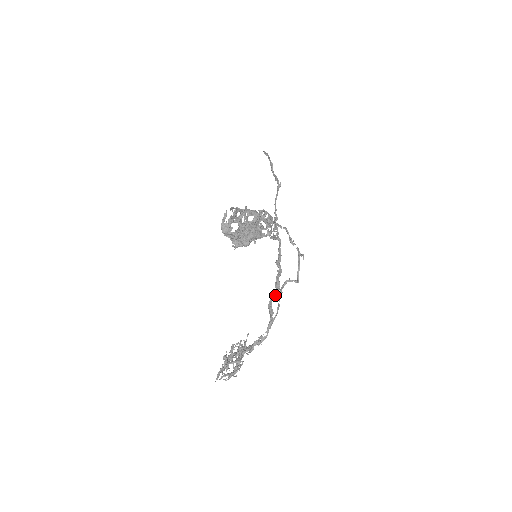
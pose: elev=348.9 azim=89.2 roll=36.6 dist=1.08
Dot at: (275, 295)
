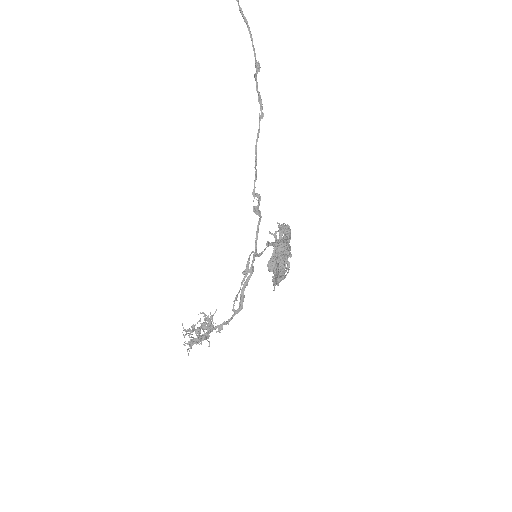
Dot at: occluded
